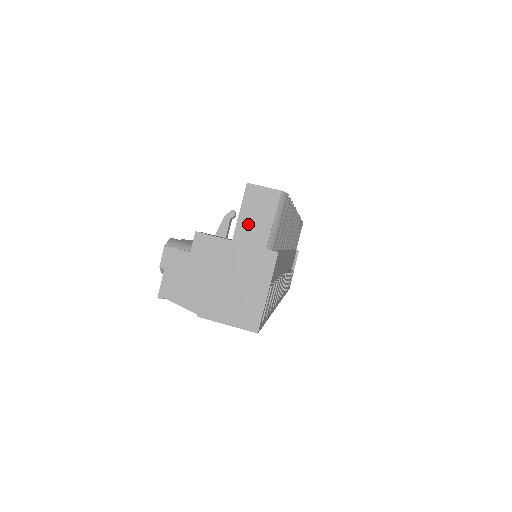
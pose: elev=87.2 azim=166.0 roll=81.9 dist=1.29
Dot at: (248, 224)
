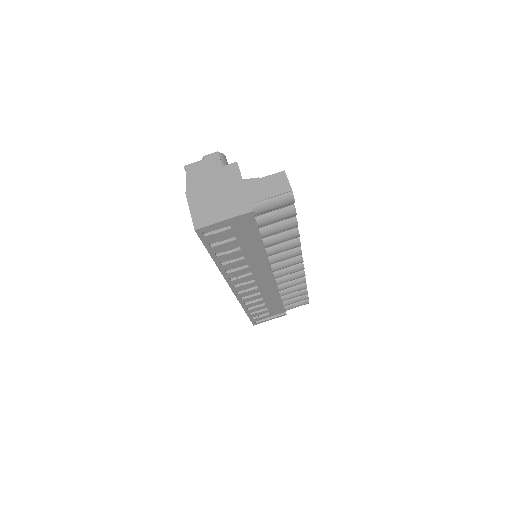
Dot at: (260, 186)
